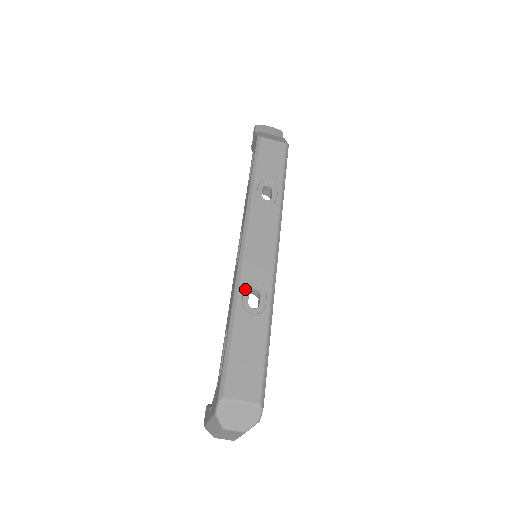
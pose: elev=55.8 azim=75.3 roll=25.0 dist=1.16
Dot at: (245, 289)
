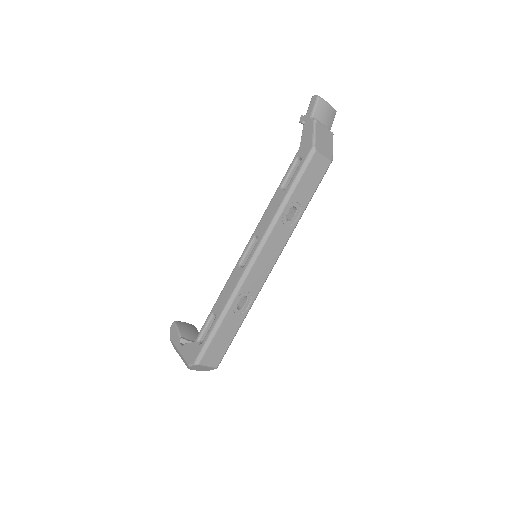
Dot at: (239, 296)
